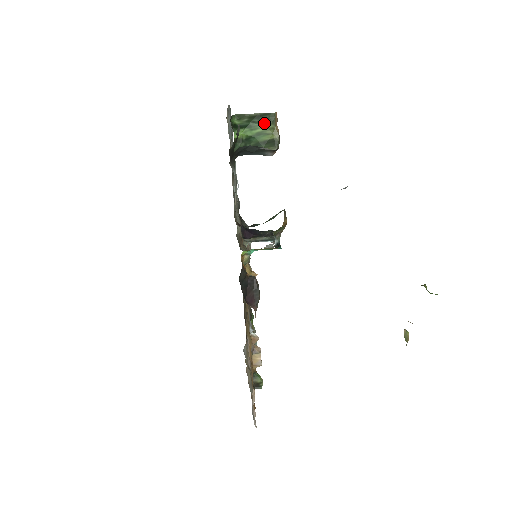
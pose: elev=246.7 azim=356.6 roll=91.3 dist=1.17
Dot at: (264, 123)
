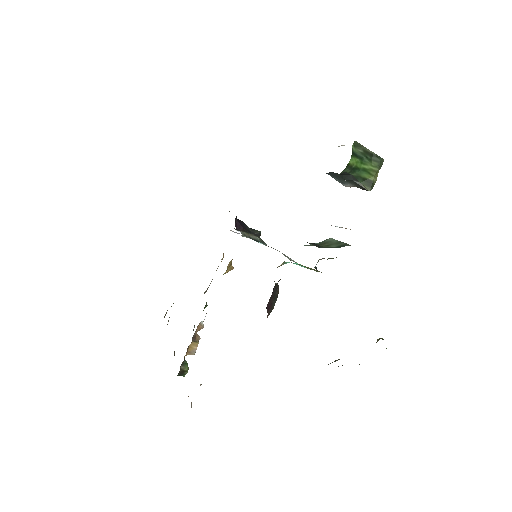
Dot at: (373, 163)
